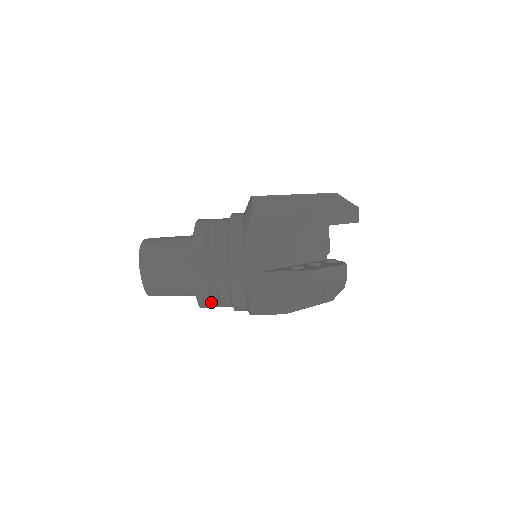
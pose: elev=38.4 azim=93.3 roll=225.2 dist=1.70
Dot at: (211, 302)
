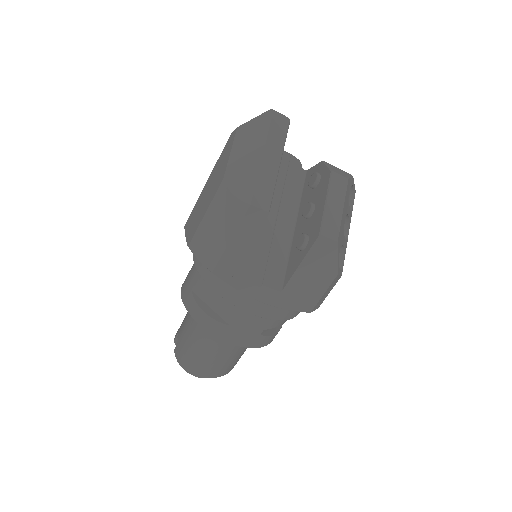
Dot at: (278, 329)
